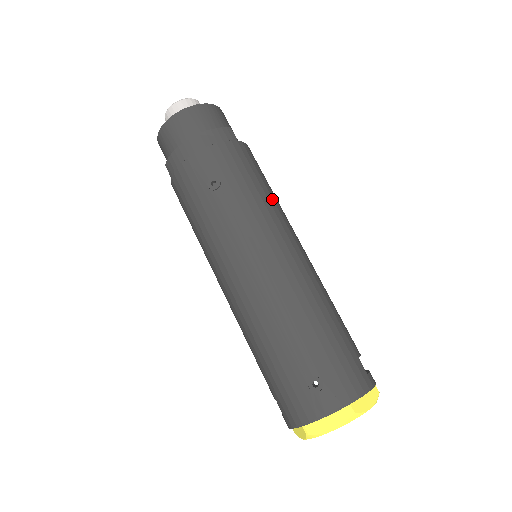
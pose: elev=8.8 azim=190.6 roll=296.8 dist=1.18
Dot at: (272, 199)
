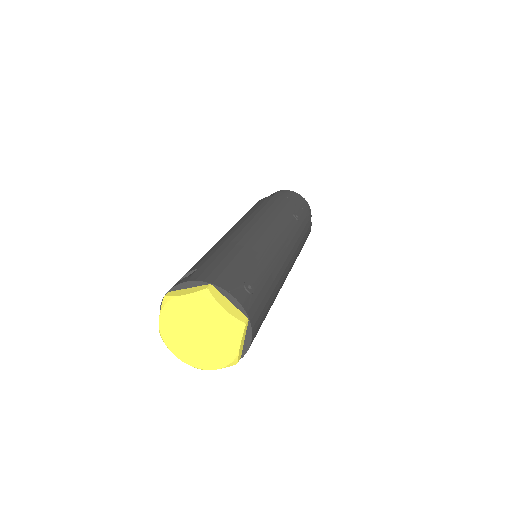
Dot at: occluded
